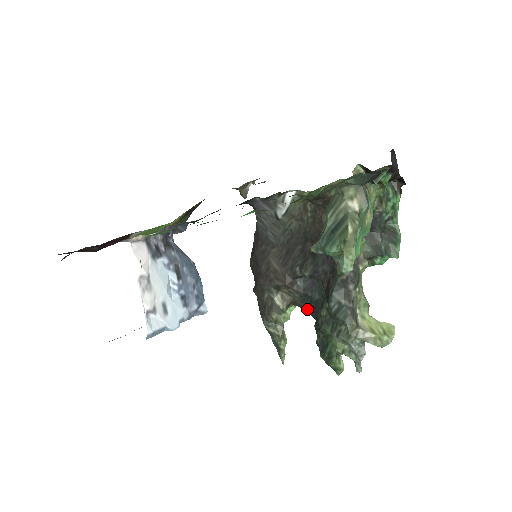
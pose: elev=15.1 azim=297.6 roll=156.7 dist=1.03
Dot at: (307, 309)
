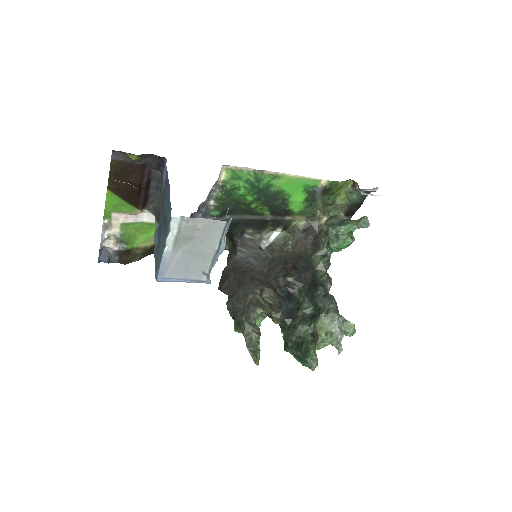
Dot at: (283, 315)
